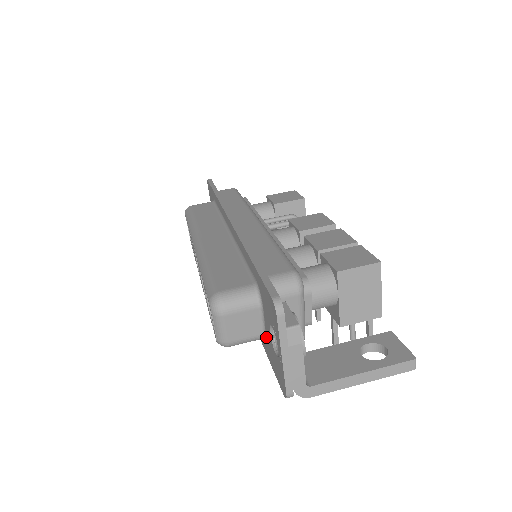
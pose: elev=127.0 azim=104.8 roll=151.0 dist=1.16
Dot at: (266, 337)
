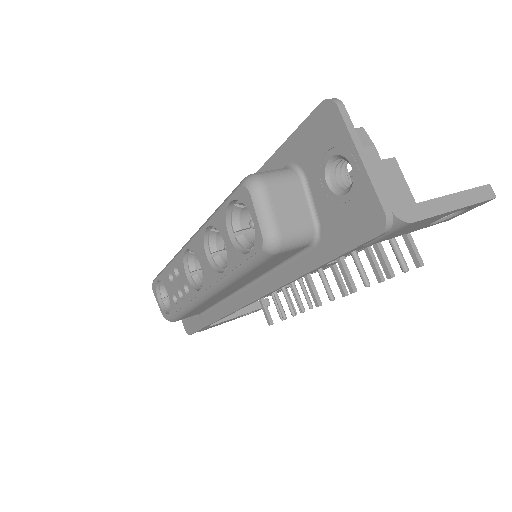
Dot at: (320, 222)
